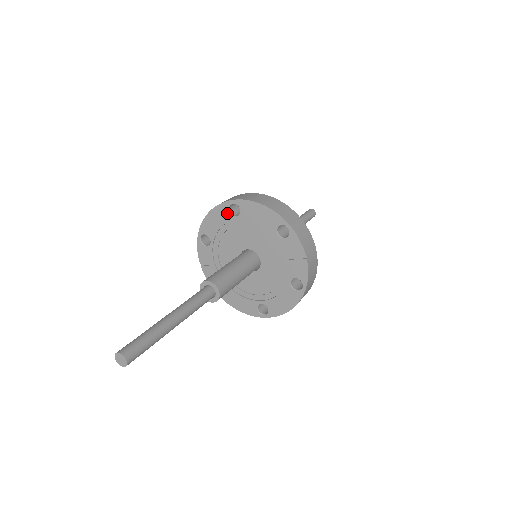
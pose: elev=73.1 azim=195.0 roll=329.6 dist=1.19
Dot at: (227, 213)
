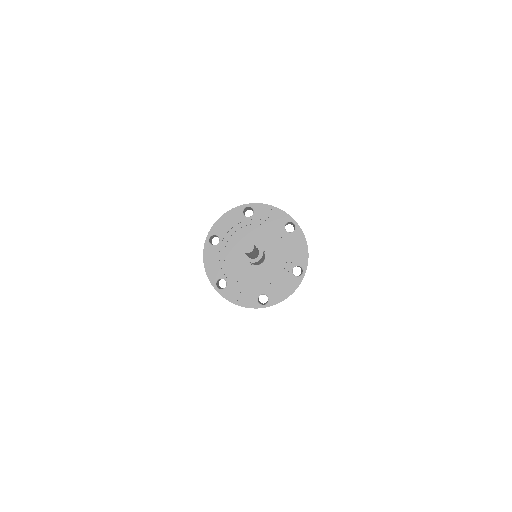
Dot at: (213, 248)
